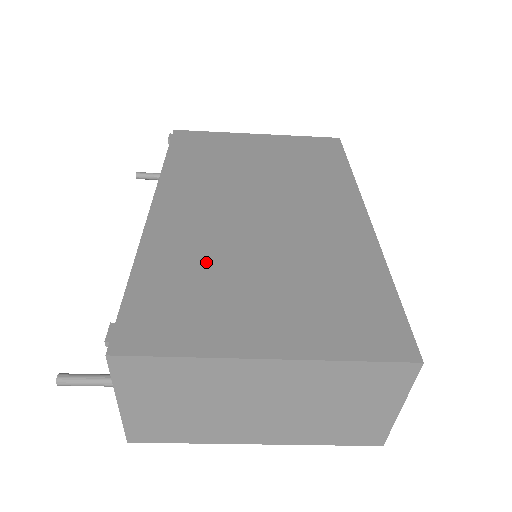
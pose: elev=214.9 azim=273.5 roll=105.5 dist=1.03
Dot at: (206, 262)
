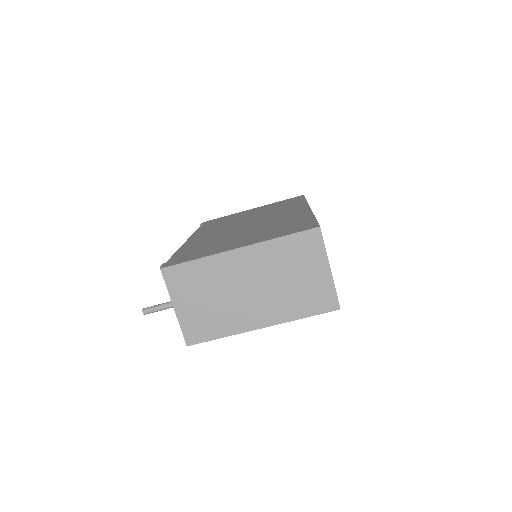
Dot at: (213, 241)
